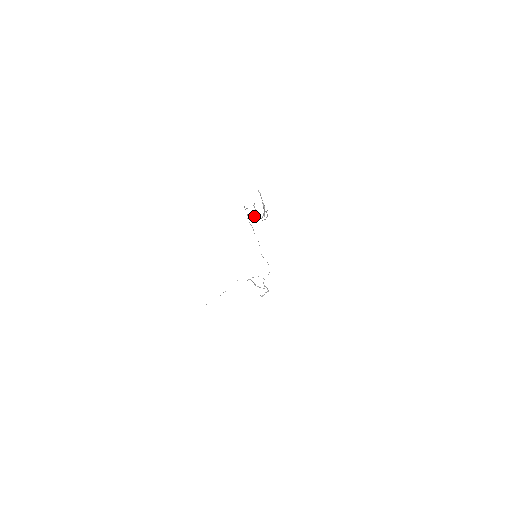
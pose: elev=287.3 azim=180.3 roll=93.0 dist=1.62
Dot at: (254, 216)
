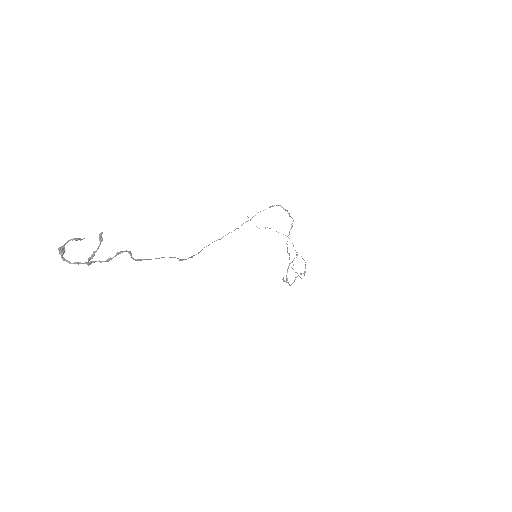
Dot at: (229, 232)
